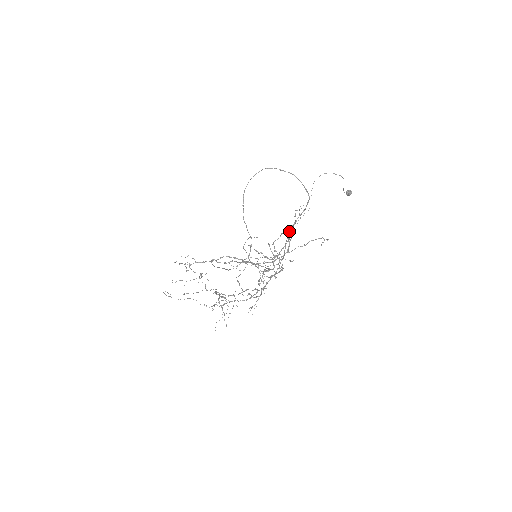
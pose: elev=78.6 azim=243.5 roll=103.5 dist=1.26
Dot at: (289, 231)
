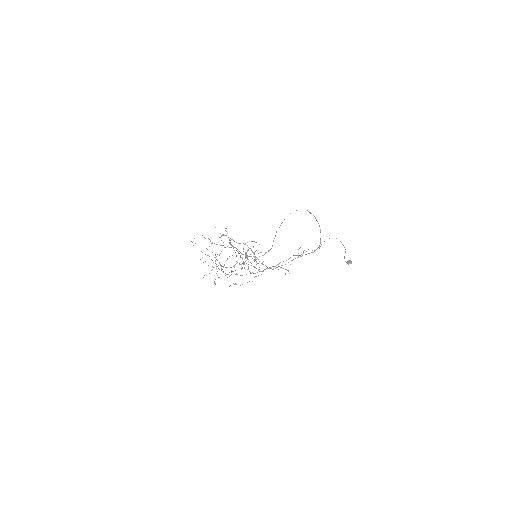
Dot at: occluded
